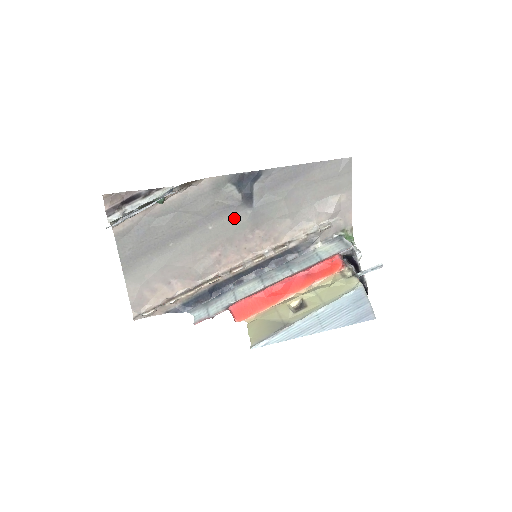
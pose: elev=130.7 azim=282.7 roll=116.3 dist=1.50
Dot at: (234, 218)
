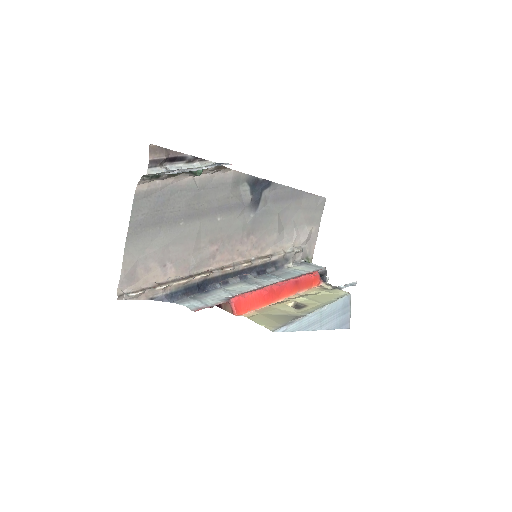
Dot at: (239, 217)
